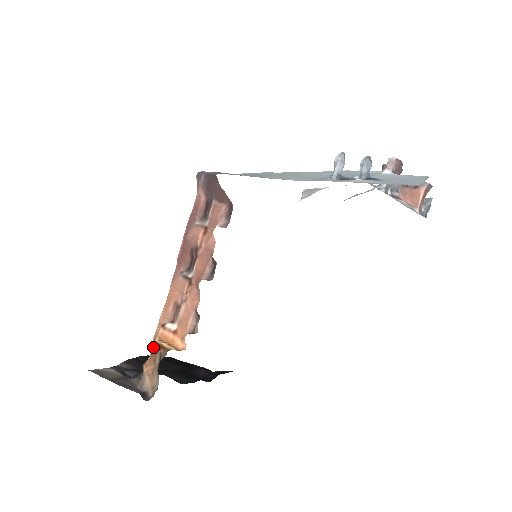
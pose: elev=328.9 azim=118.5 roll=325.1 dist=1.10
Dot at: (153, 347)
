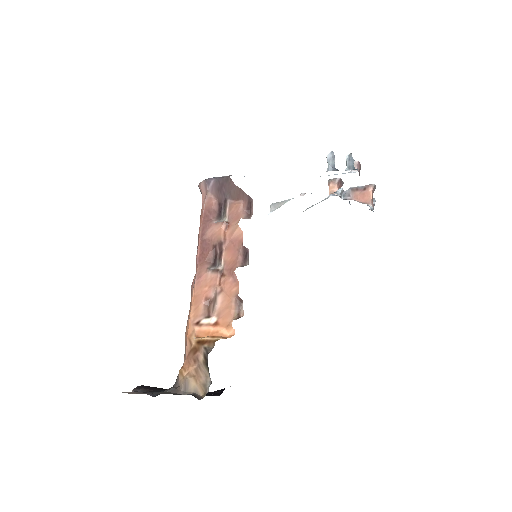
Dot at: (189, 348)
